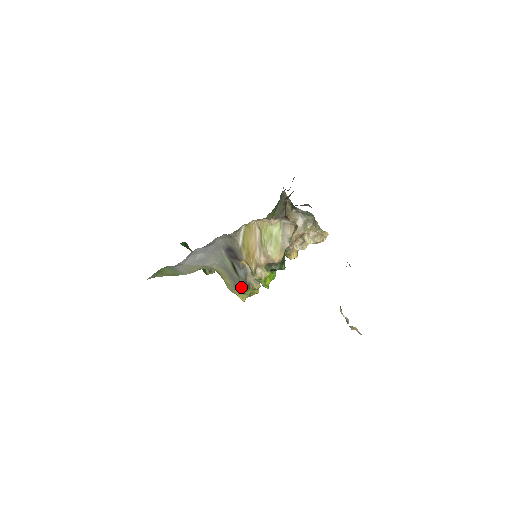
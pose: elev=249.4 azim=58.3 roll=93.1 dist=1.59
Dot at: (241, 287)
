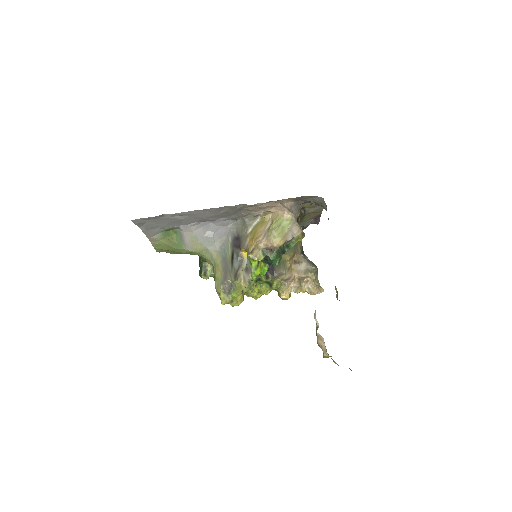
Dot at: (229, 283)
